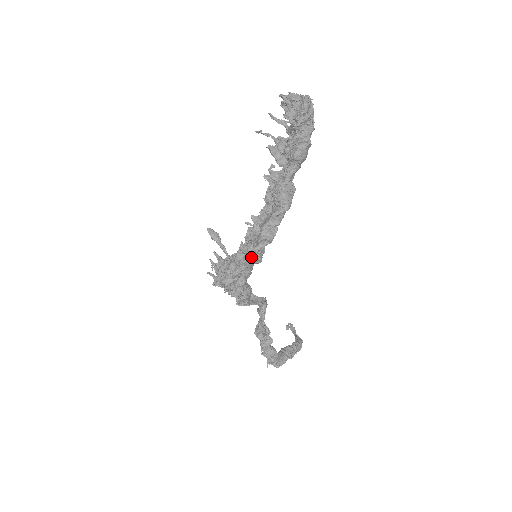
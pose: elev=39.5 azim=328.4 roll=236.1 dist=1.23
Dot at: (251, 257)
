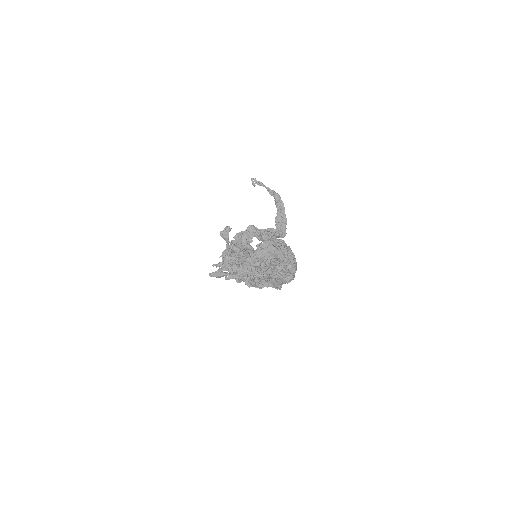
Dot at: occluded
